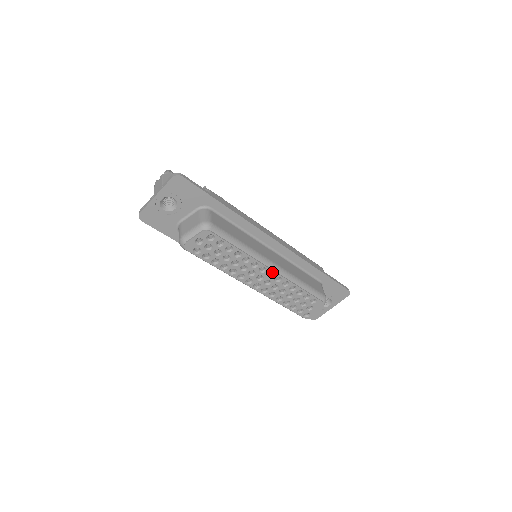
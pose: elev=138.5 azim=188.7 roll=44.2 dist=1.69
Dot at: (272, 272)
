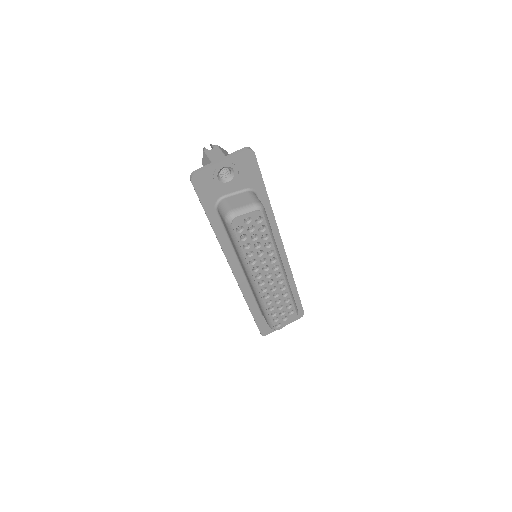
Dot at: (280, 273)
